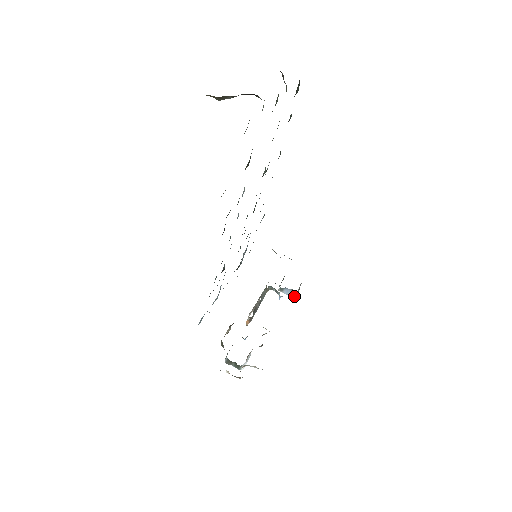
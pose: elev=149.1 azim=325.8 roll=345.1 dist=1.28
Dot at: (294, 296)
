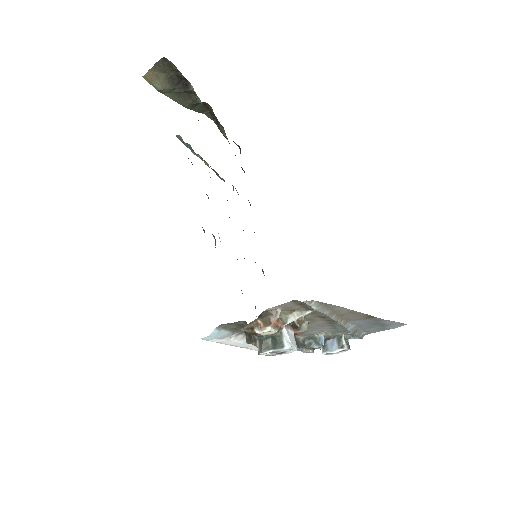
Dot at: (344, 347)
